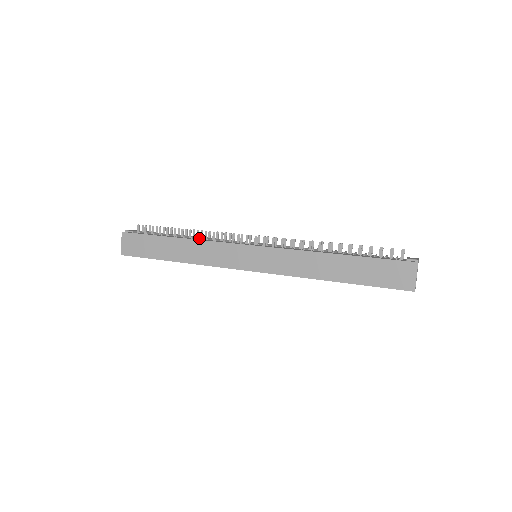
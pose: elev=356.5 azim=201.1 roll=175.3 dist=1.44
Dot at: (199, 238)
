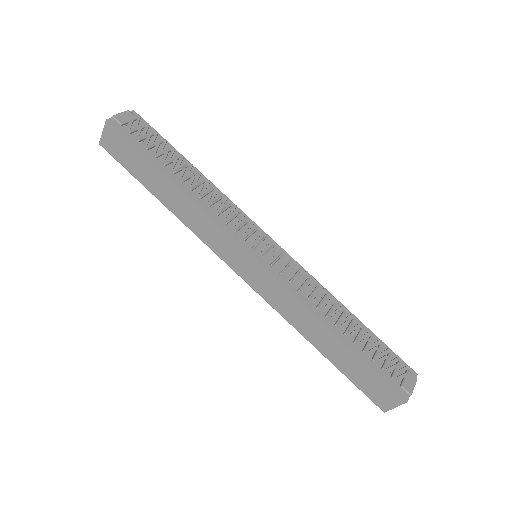
Dot at: (199, 198)
